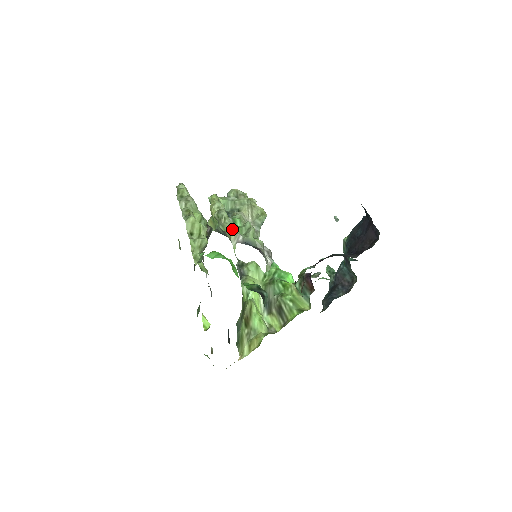
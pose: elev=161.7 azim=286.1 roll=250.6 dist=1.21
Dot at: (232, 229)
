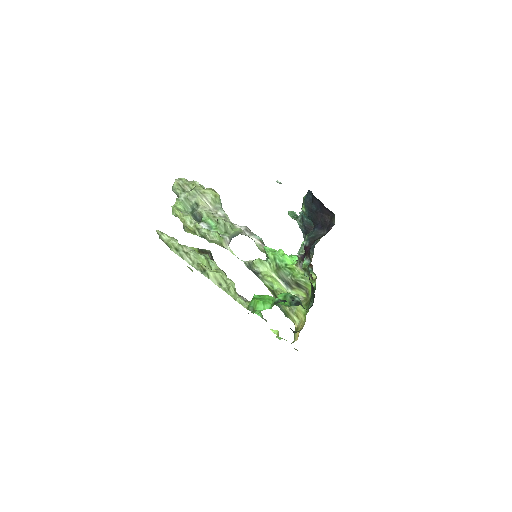
Dot at: (219, 239)
